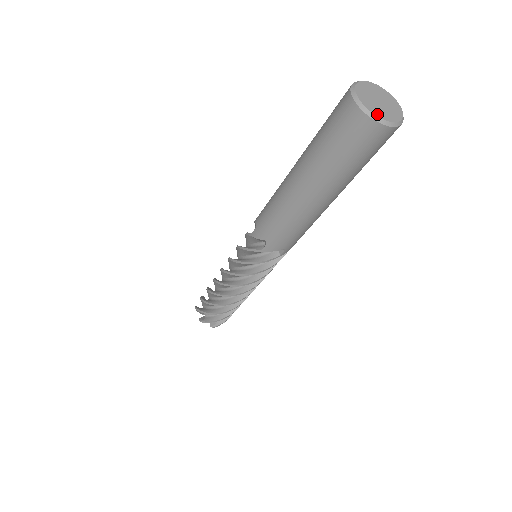
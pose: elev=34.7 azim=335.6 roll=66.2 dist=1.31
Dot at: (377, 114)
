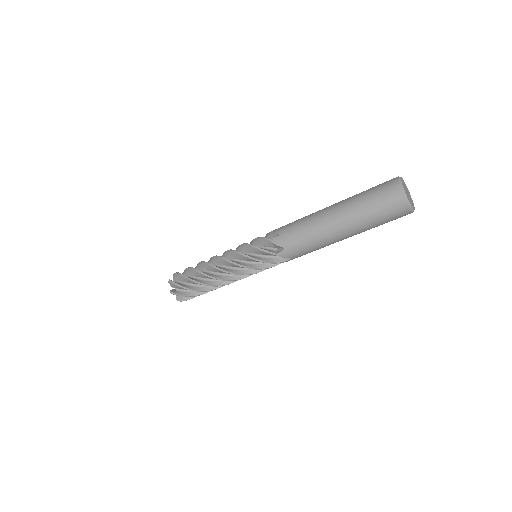
Dot at: occluded
